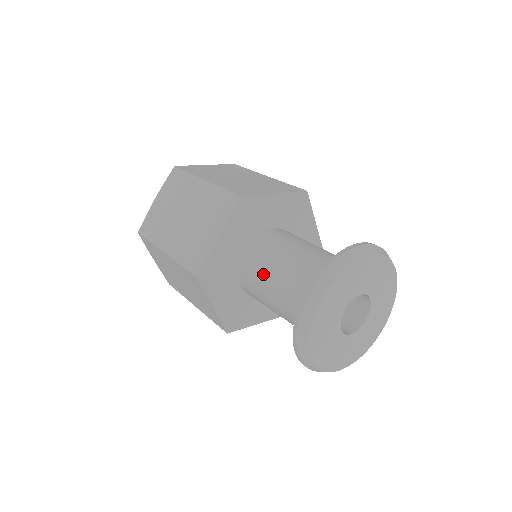
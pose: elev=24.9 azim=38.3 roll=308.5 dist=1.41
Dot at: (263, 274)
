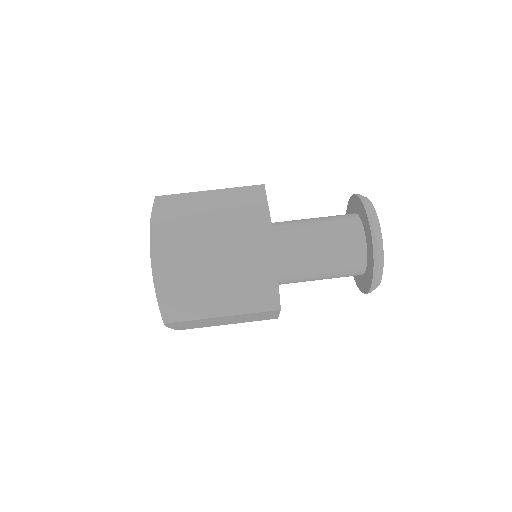
Dot at: (307, 267)
